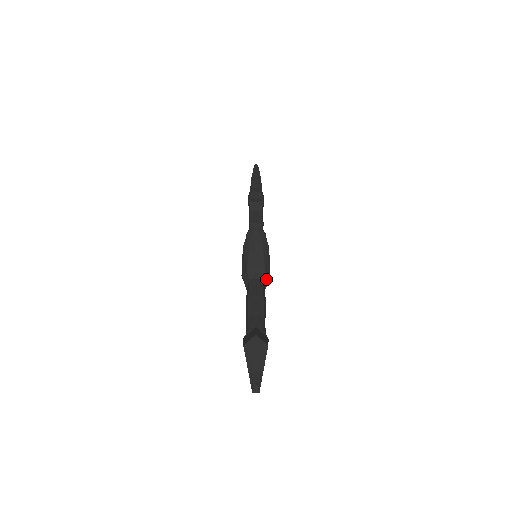
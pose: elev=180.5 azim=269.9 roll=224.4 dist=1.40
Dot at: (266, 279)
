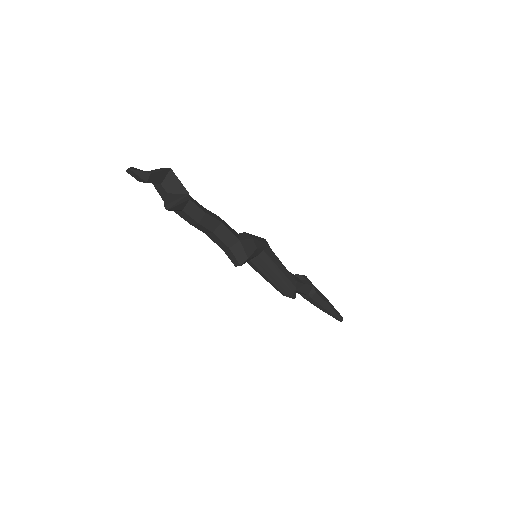
Dot at: (244, 237)
